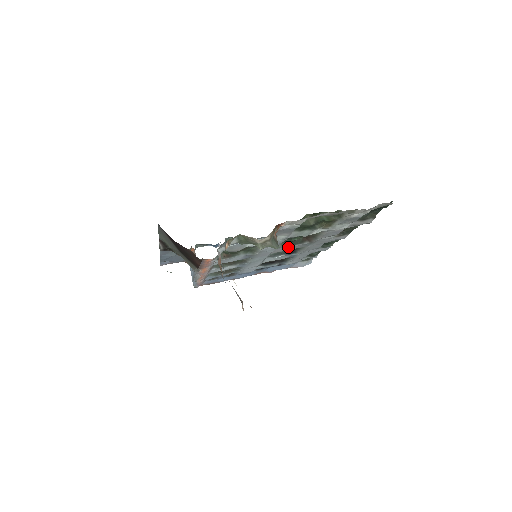
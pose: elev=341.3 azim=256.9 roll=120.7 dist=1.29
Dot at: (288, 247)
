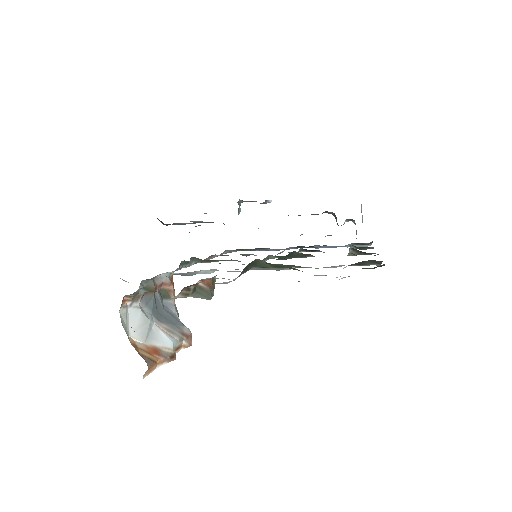
Dot at: occluded
